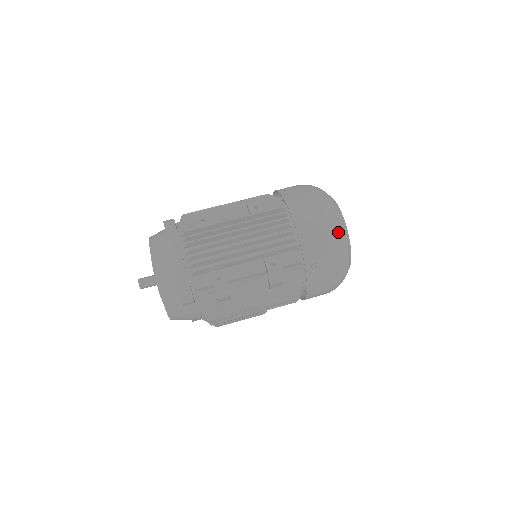
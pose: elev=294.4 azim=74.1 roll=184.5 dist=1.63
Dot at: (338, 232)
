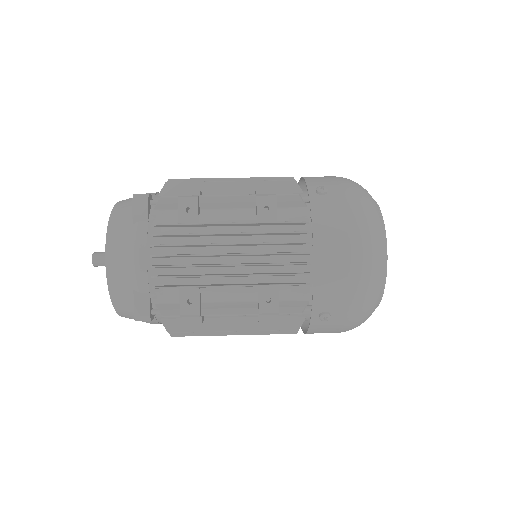
Dot at: (372, 279)
